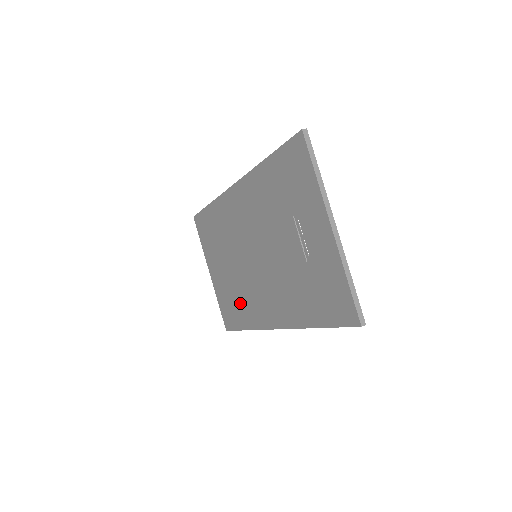
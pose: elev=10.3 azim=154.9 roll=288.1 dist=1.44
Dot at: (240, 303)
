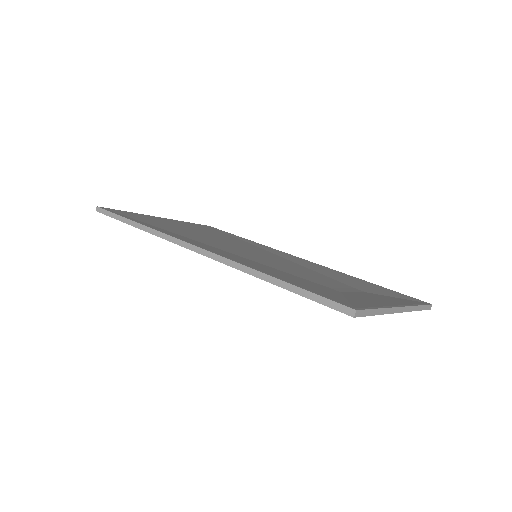
Dot at: occluded
